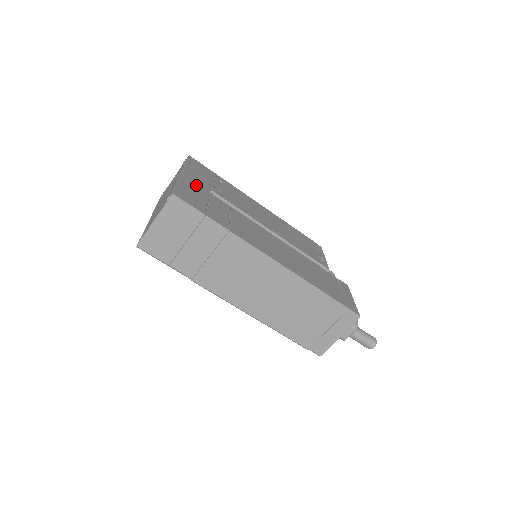
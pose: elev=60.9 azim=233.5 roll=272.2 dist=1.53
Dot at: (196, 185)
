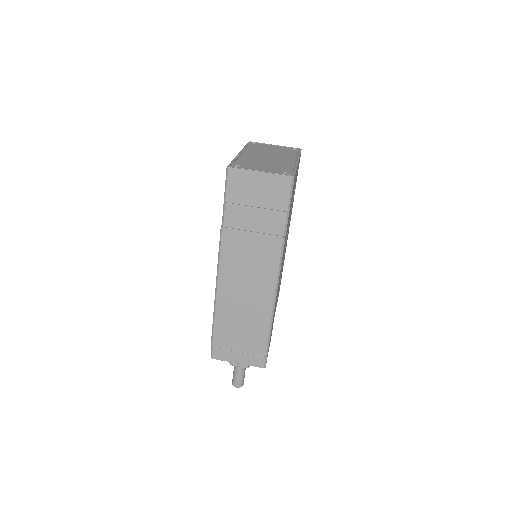
Dot at: occluded
